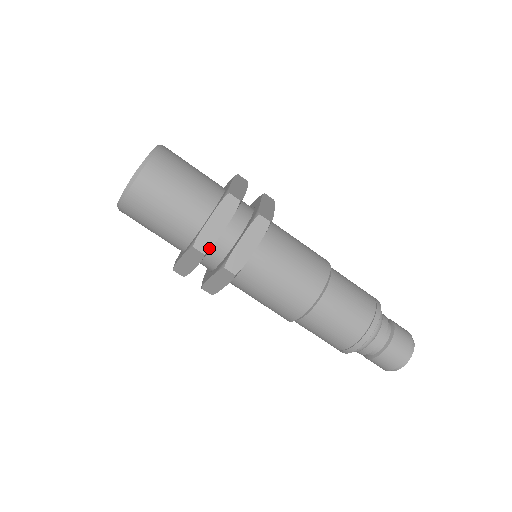
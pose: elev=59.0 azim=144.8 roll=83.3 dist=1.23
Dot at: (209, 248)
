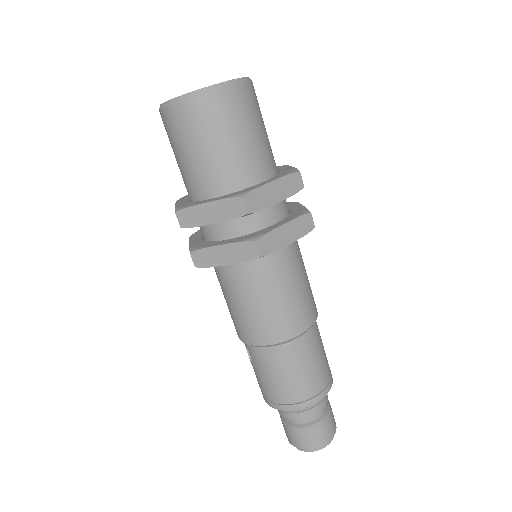
Dot at: (255, 210)
